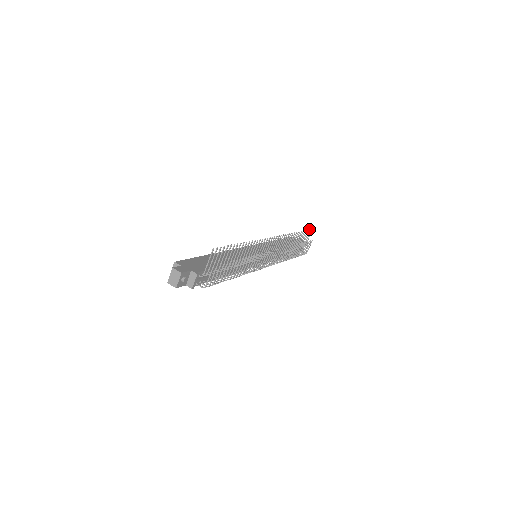
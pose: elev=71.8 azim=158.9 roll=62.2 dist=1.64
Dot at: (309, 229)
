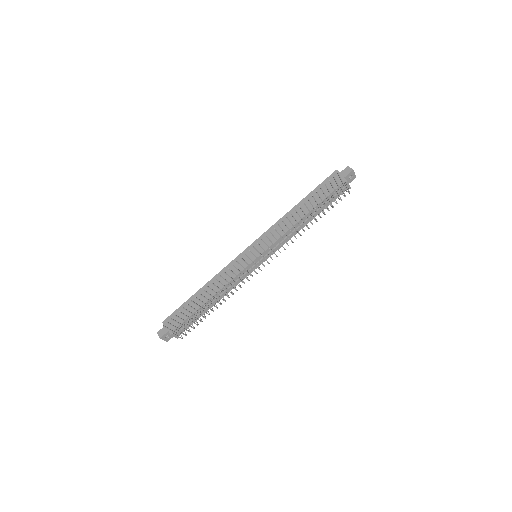
Dot at: occluded
